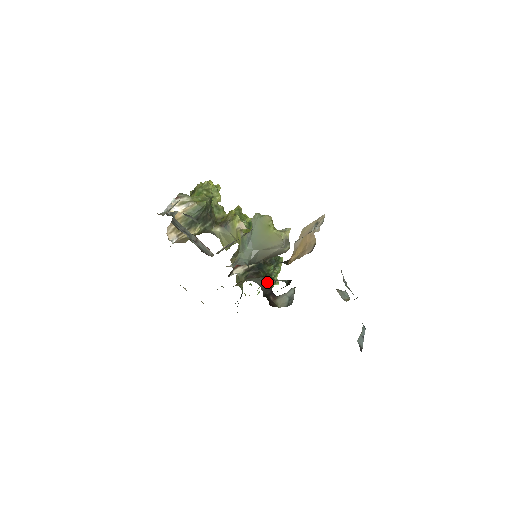
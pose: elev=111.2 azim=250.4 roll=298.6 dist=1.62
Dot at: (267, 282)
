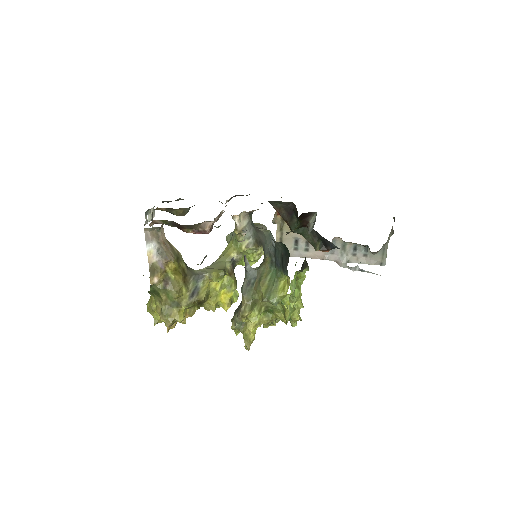
Dot at: occluded
